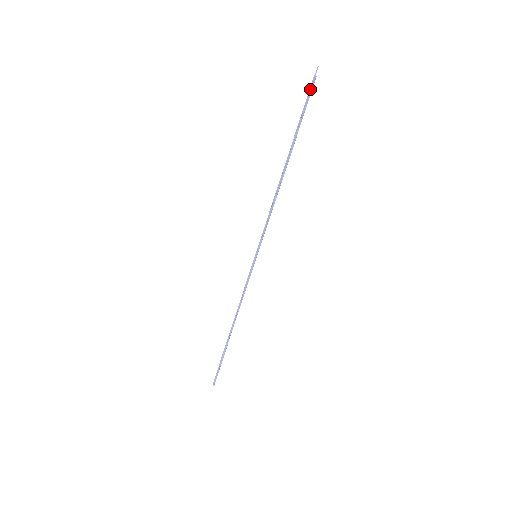
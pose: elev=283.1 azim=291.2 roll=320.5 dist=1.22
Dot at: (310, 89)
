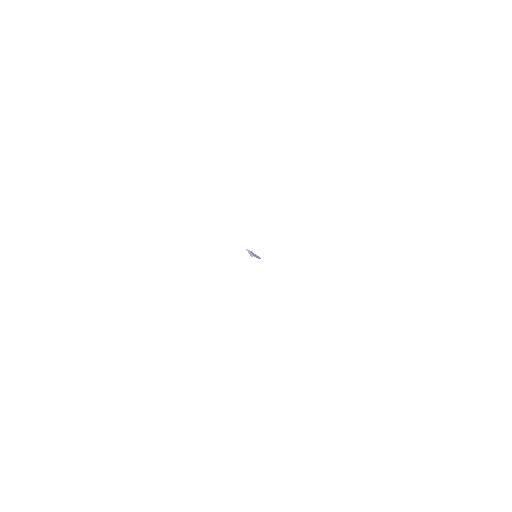
Dot at: occluded
